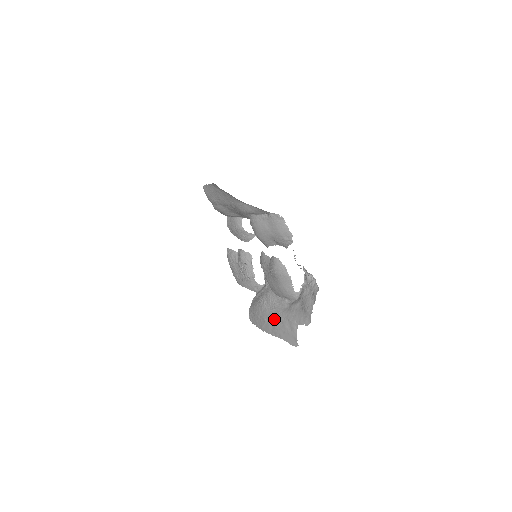
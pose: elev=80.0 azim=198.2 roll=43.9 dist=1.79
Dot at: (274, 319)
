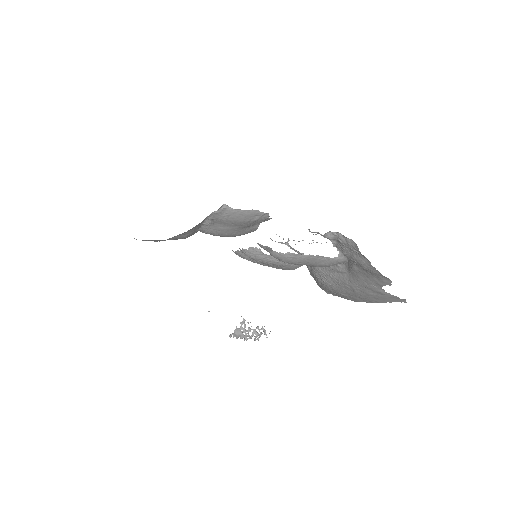
Dot at: (350, 292)
